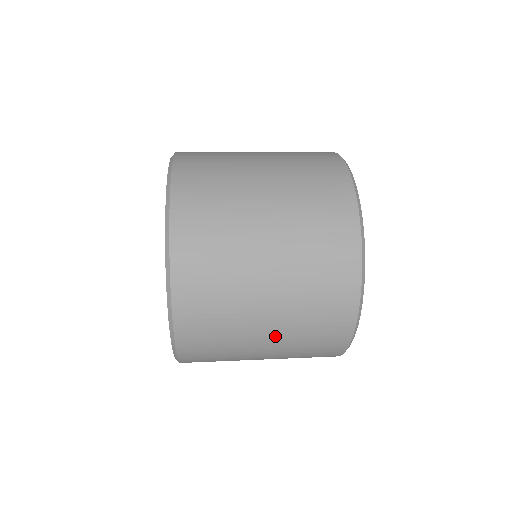
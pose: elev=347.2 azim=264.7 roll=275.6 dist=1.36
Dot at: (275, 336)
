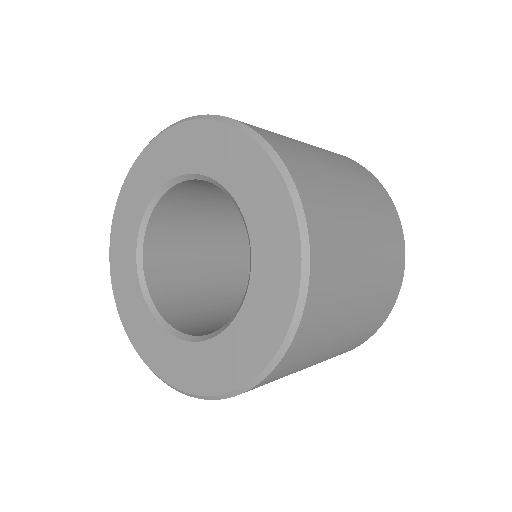
Dot at: (355, 323)
